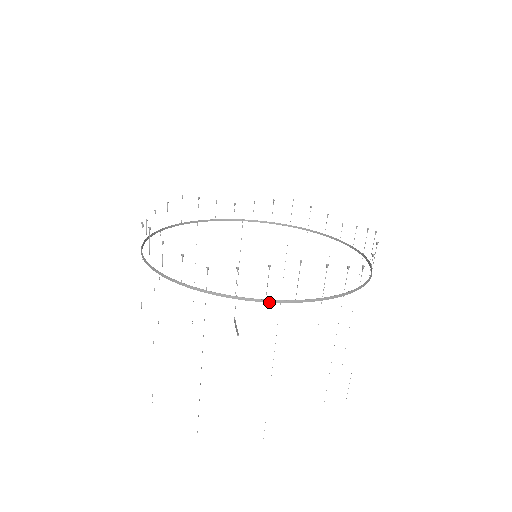
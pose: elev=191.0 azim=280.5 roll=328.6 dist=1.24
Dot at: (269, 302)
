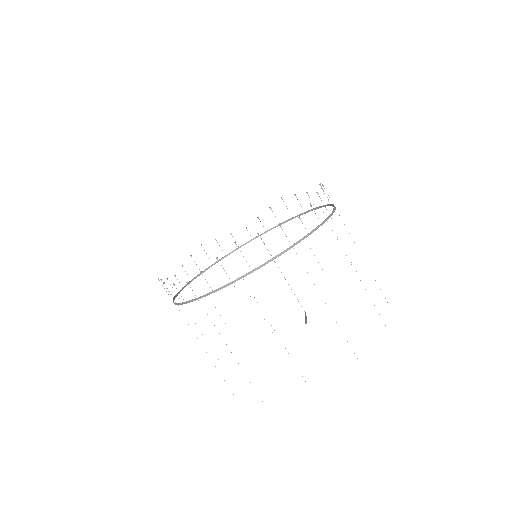
Dot at: (234, 282)
